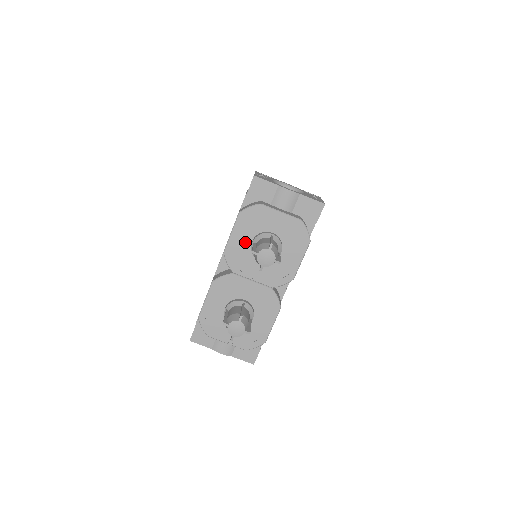
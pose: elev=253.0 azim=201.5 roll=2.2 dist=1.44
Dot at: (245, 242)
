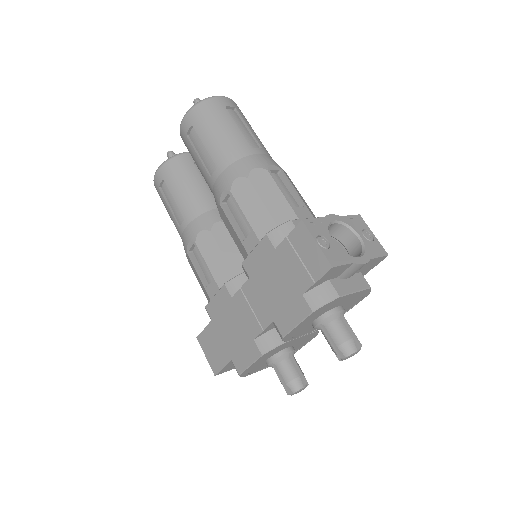
Dot at: (308, 323)
